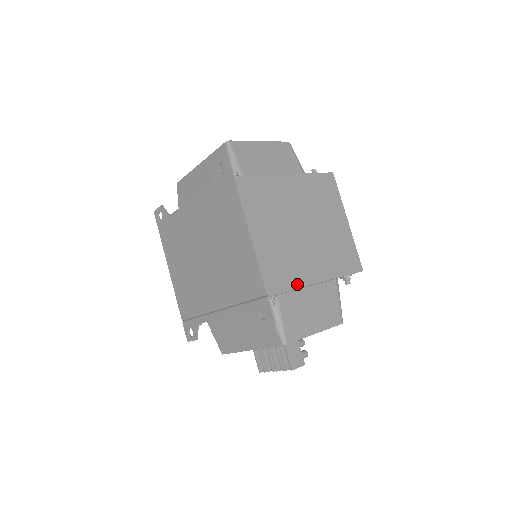
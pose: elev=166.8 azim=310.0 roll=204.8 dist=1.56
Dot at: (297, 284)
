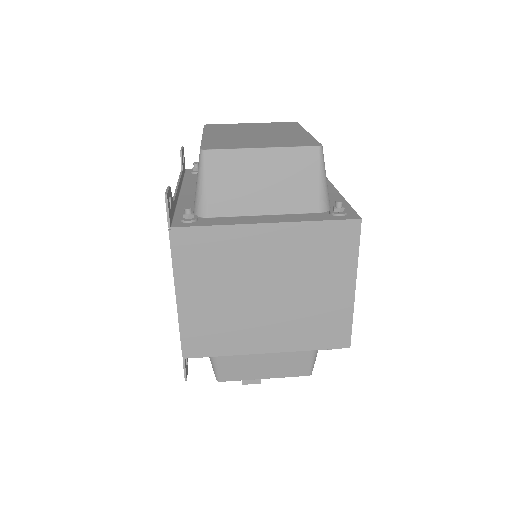
Dot at: (230, 351)
